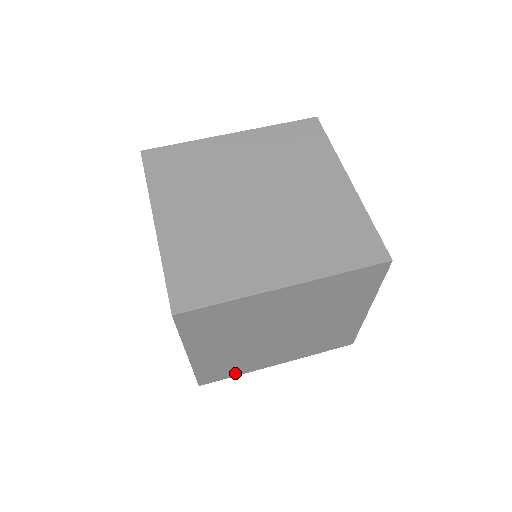
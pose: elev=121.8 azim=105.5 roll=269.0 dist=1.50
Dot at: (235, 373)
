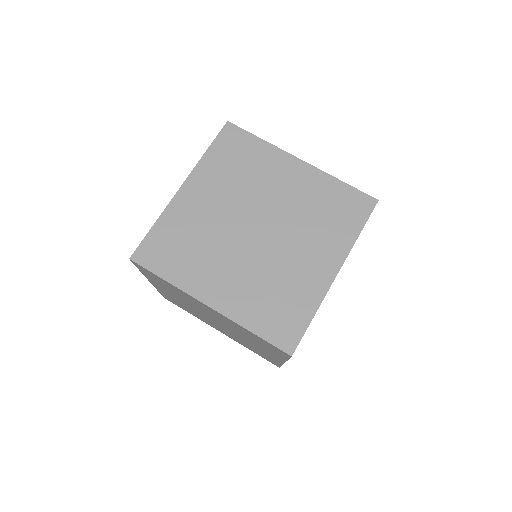
Dot at: (189, 312)
